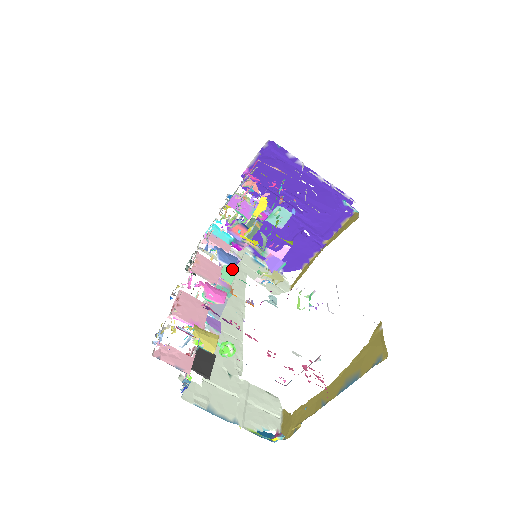
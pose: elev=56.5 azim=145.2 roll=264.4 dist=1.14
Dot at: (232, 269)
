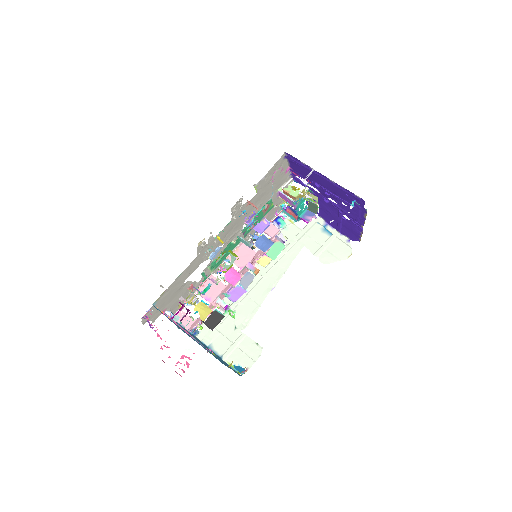
Dot at: (279, 247)
